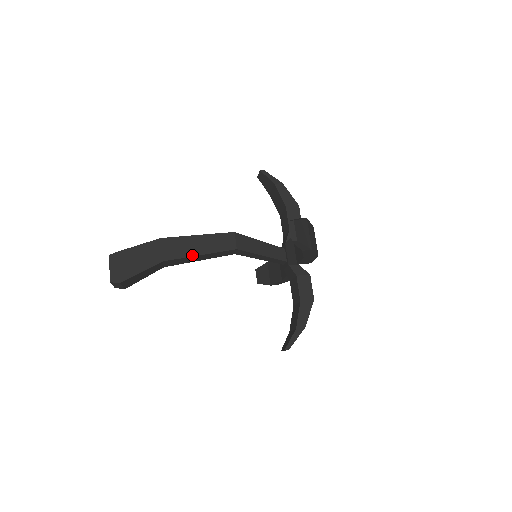
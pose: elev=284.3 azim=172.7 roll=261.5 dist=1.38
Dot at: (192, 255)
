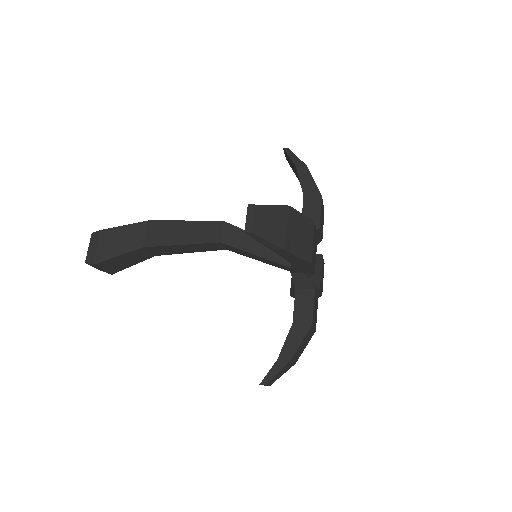
Dot at: (172, 244)
